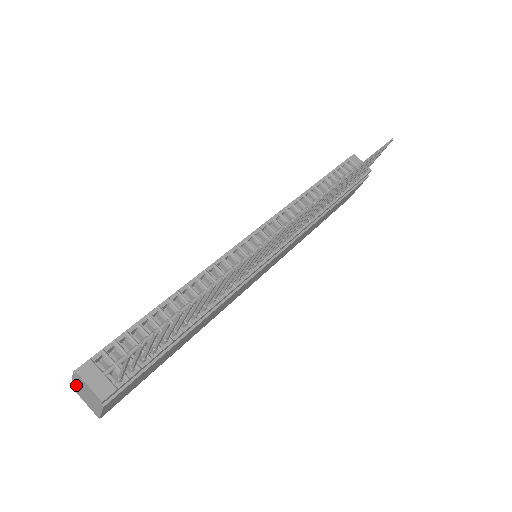
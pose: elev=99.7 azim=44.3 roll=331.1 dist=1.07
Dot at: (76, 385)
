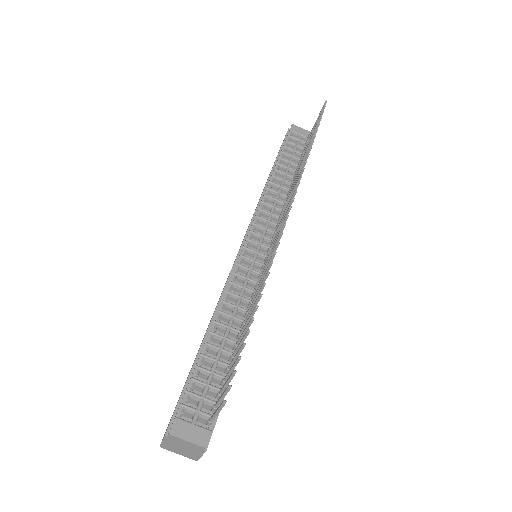
Dot at: (167, 444)
